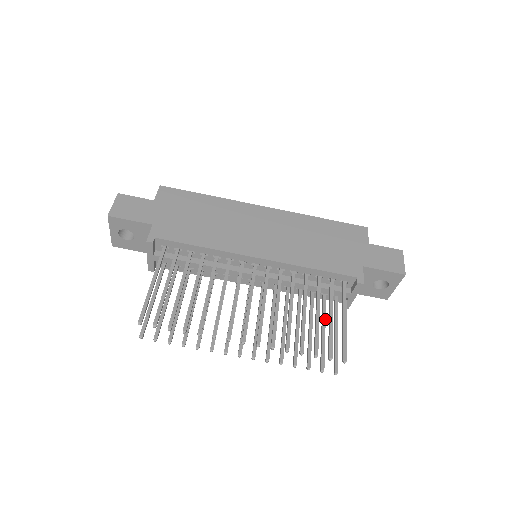
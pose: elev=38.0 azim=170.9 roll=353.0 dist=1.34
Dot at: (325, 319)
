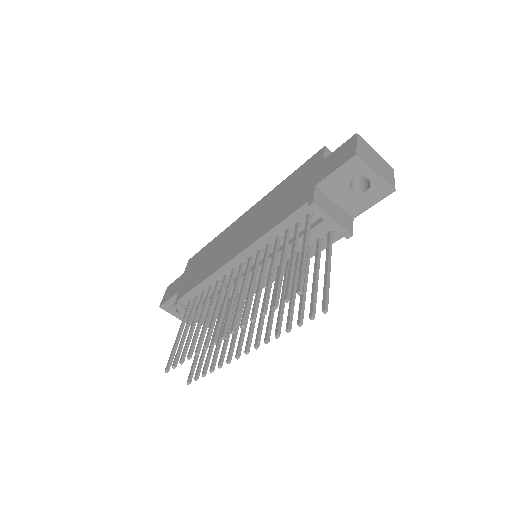
Dot at: (316, 264)
